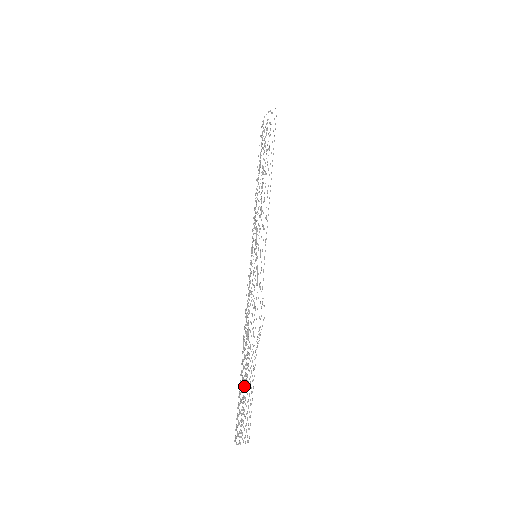
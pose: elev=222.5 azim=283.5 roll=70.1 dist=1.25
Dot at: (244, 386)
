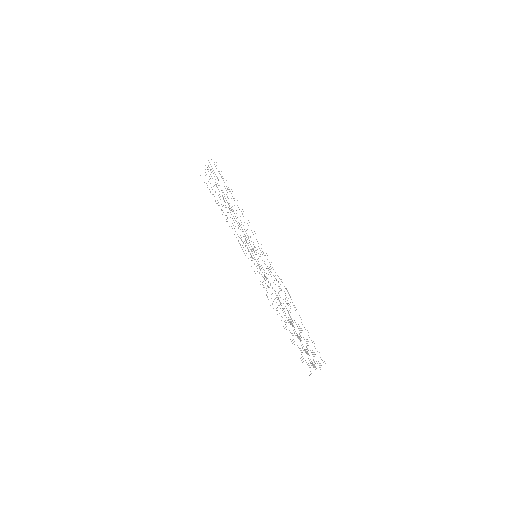
Dot at: occluded
